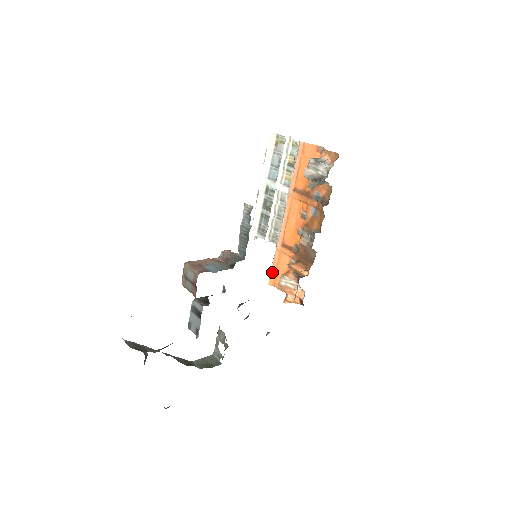
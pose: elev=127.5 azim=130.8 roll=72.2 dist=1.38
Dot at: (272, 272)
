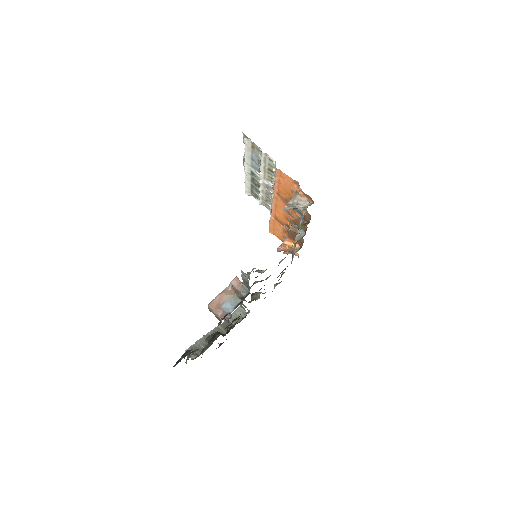
Dot at: (270, 228)
